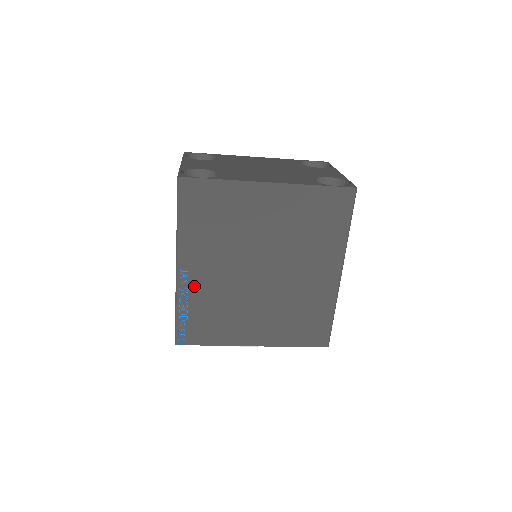
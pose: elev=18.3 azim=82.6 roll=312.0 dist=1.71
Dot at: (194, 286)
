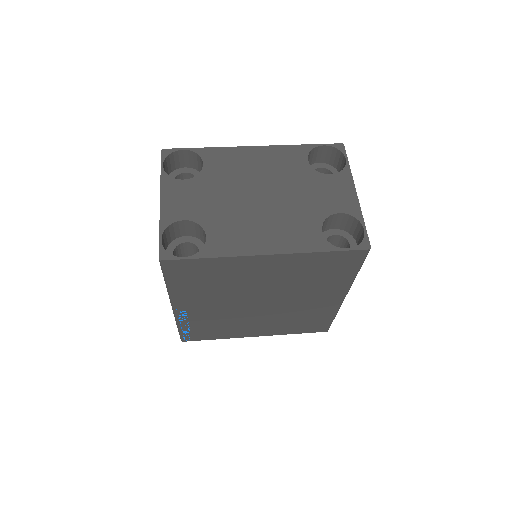
Dot at: (193, 316)
